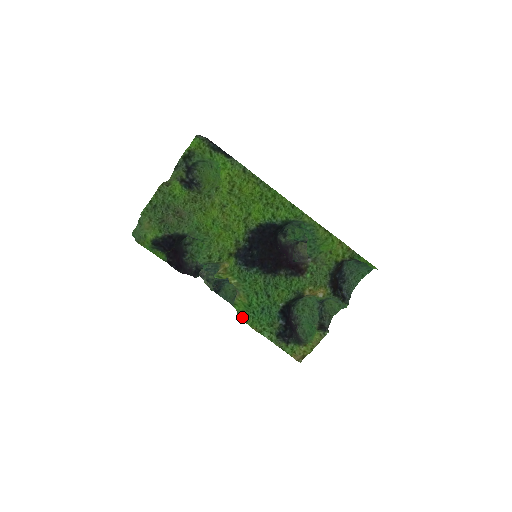
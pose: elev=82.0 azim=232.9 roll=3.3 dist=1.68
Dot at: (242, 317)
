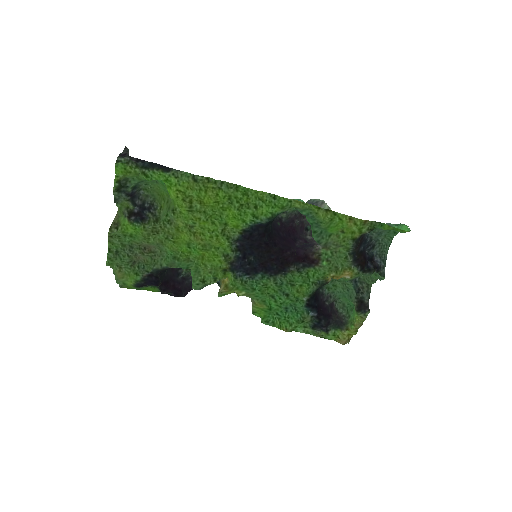
Dot at: (267, 322)
